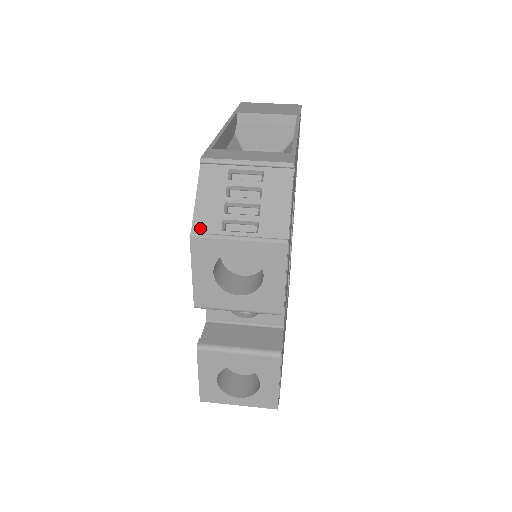
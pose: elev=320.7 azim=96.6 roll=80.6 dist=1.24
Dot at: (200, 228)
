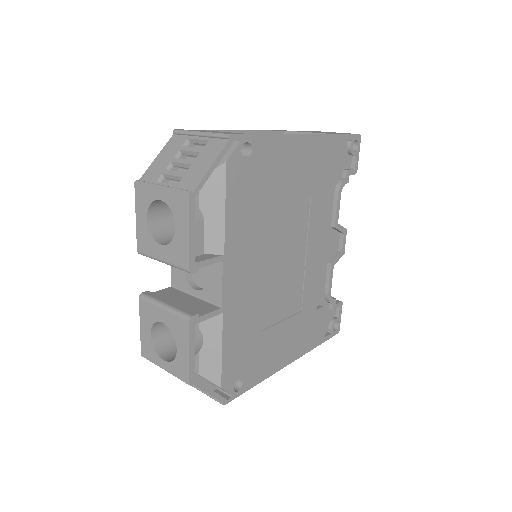
Dot at: (145, 178)
